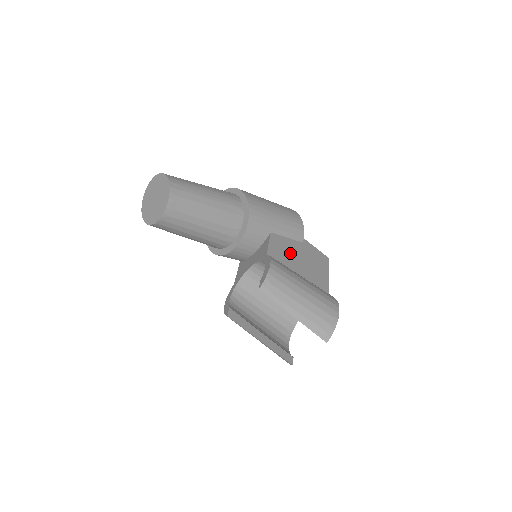
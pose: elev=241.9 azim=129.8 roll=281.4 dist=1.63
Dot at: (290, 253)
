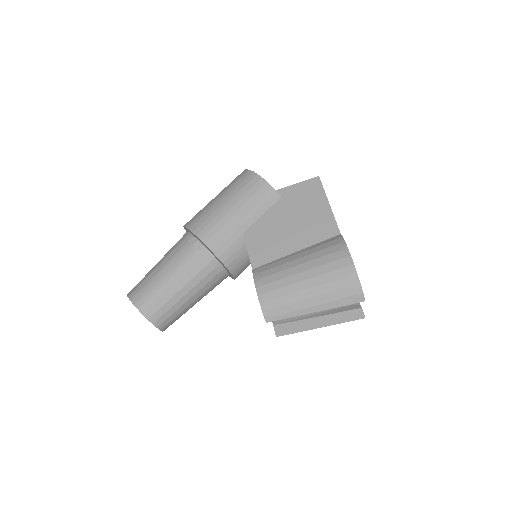
Dot at: (274, 233)
